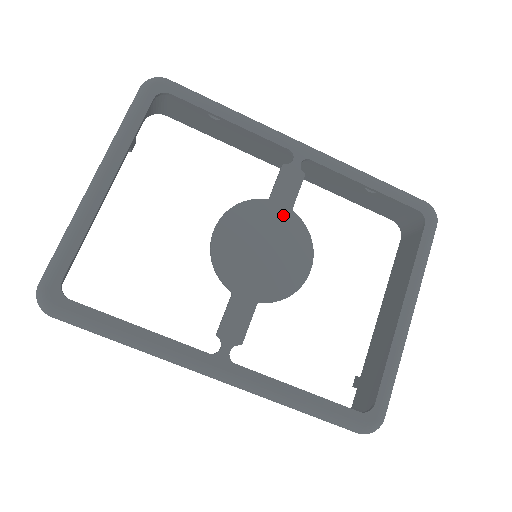
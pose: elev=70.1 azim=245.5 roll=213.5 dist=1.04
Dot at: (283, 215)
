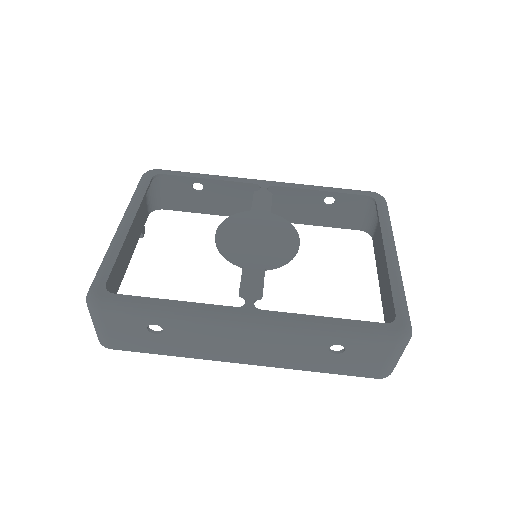
Dot at: (265, 217)
